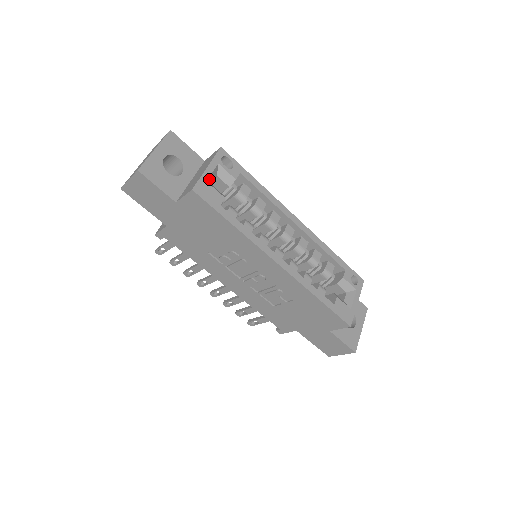
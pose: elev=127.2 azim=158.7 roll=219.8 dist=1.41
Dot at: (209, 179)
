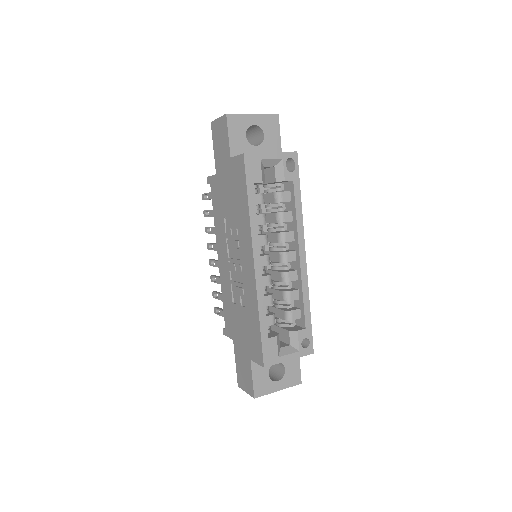
Dot at: (265, 161)
